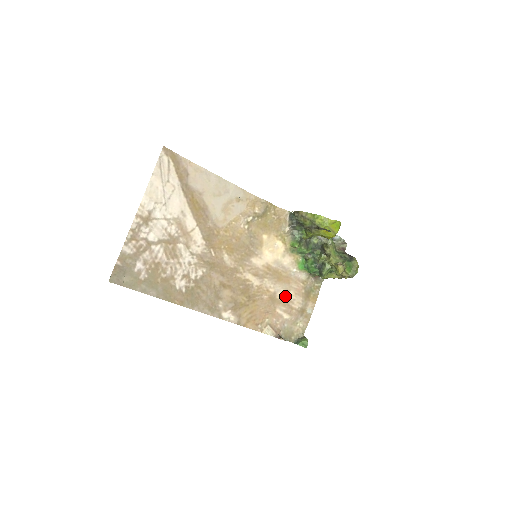
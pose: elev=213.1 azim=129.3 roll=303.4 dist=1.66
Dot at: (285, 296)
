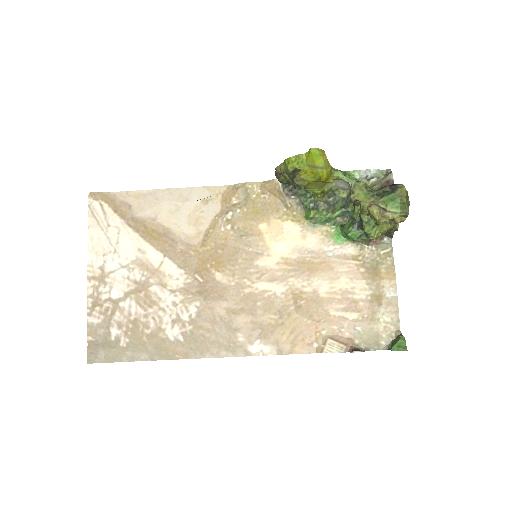
Dot at: (335, 289)
